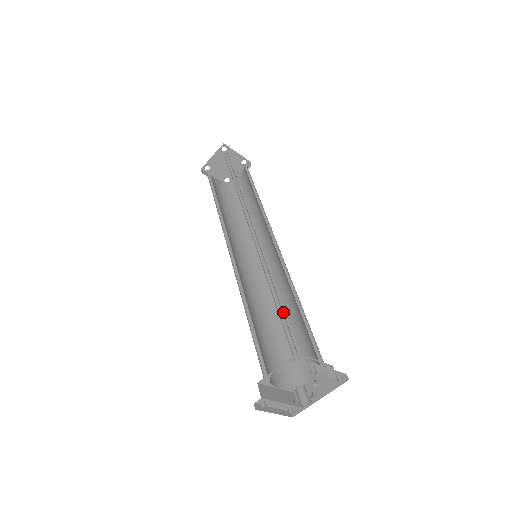
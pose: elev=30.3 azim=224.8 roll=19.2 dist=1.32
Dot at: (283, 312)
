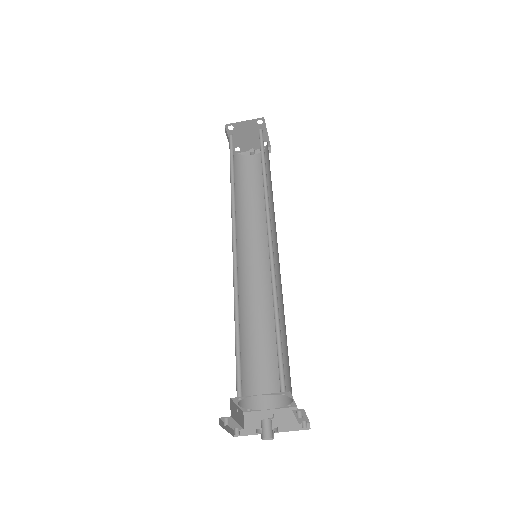
Dot at: (259, 326)
